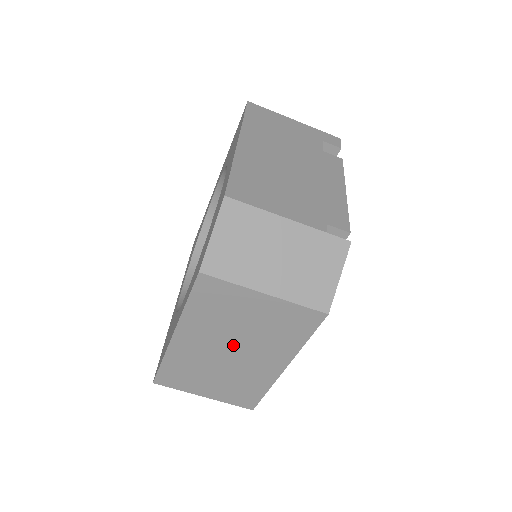
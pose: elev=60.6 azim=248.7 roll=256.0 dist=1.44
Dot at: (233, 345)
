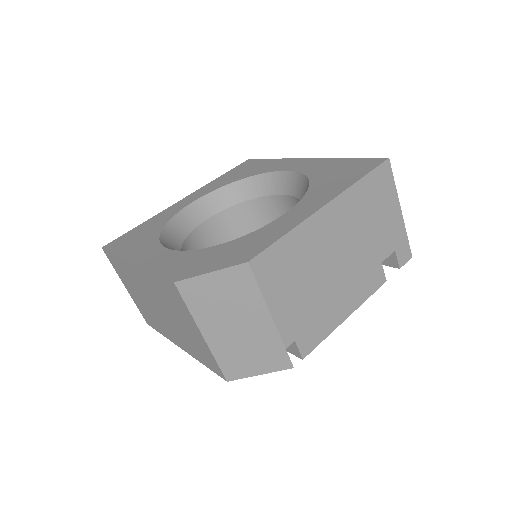
Dot at: (163, 310)
